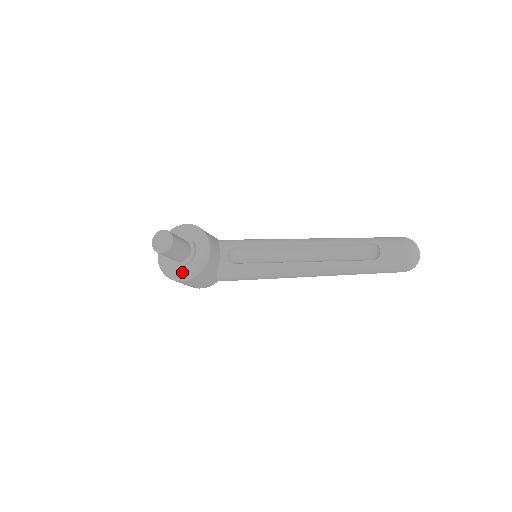
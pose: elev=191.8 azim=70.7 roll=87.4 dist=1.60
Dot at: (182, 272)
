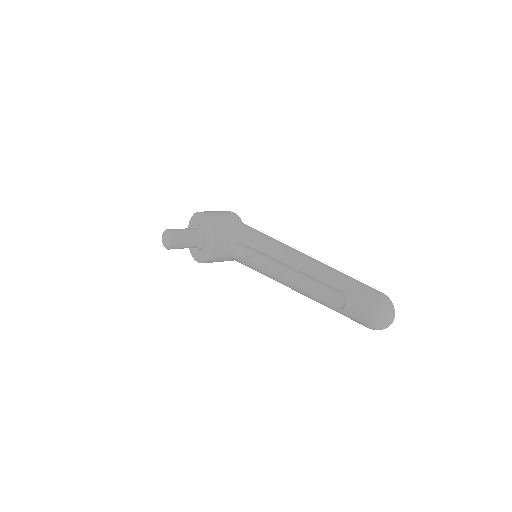
Dot at: (197, 255)
